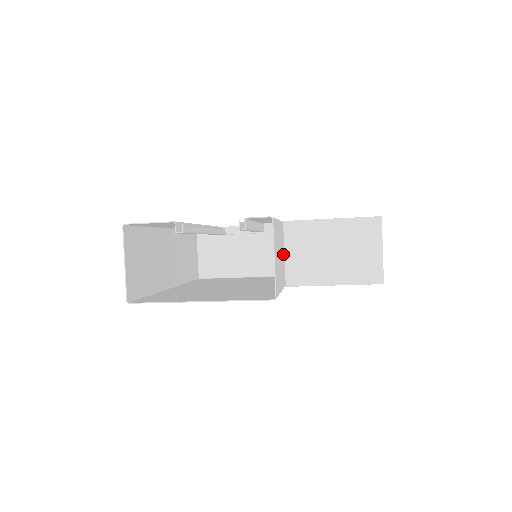
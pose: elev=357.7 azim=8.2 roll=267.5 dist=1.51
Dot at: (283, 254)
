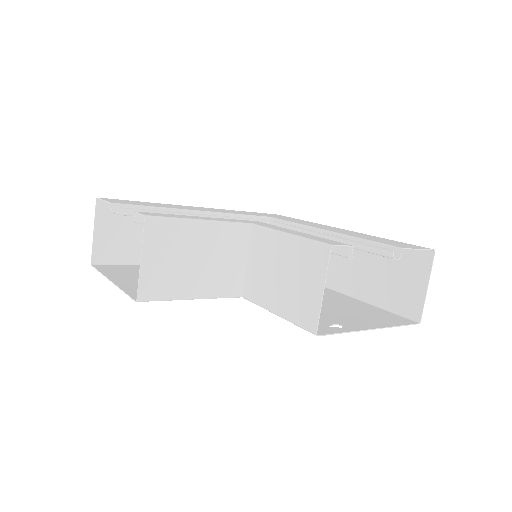
Dot at: (236, 260)
